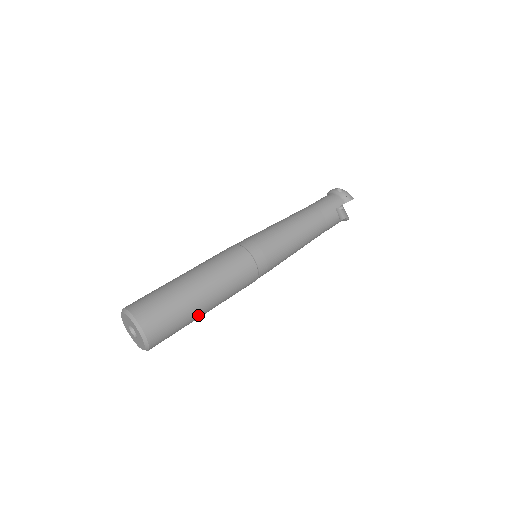
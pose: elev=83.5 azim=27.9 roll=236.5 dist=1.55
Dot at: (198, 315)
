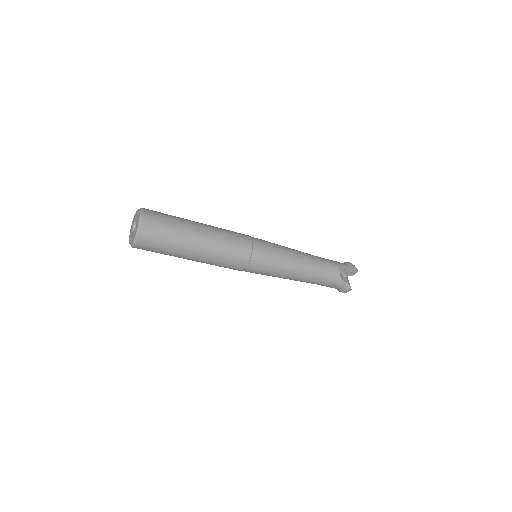
Dot at: (189, 243)
